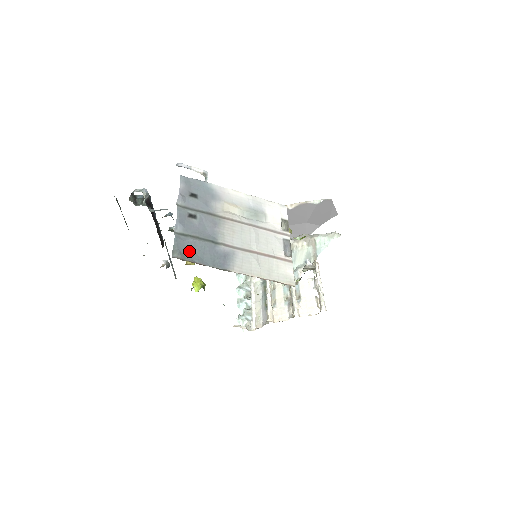
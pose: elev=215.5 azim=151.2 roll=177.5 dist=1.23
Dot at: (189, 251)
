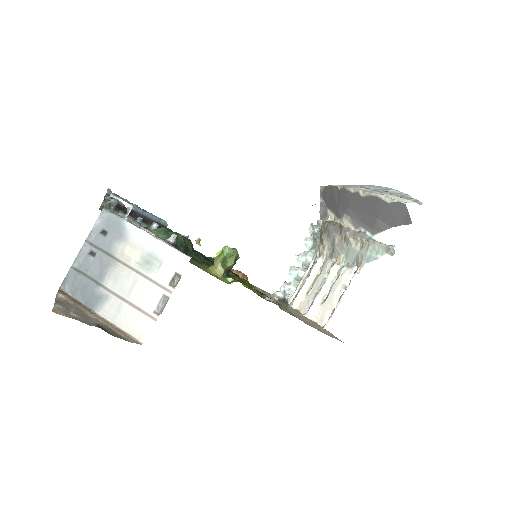
Dot at: (74, 286)
